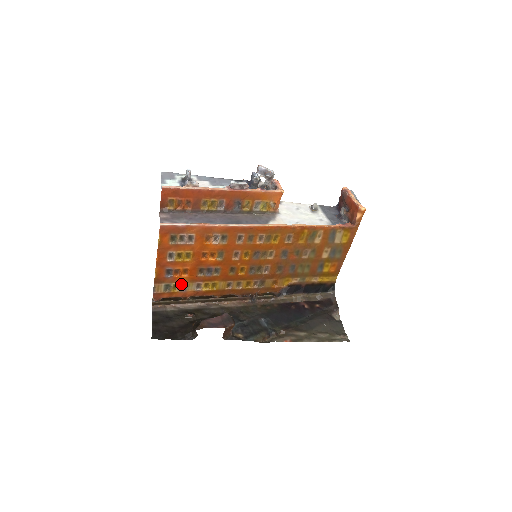
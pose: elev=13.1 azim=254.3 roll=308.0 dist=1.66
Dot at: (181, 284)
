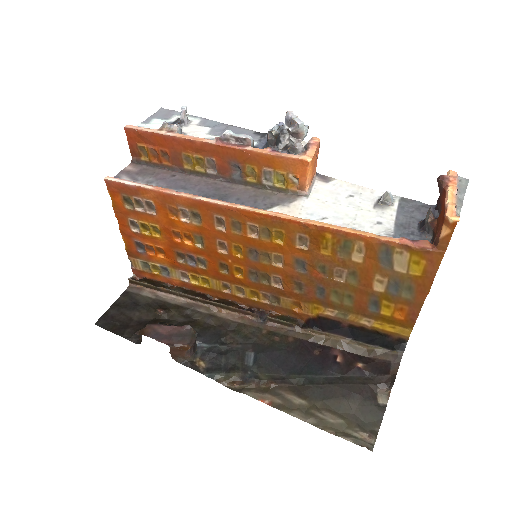
Dot at: (161, 266)
